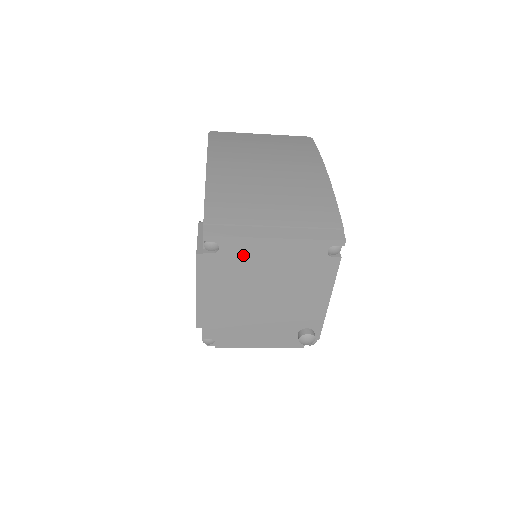
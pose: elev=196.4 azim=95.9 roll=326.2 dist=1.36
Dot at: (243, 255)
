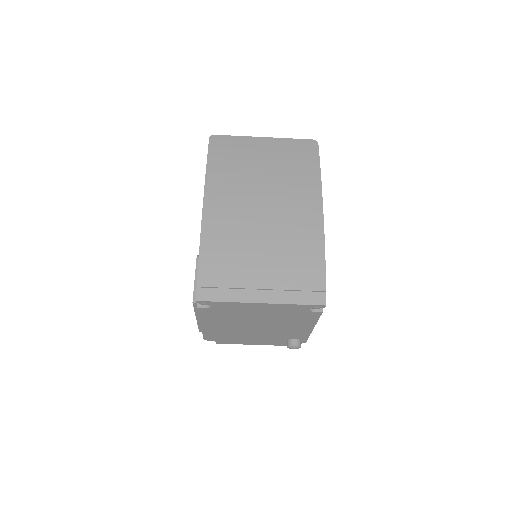
Dot at: (233, 309)
